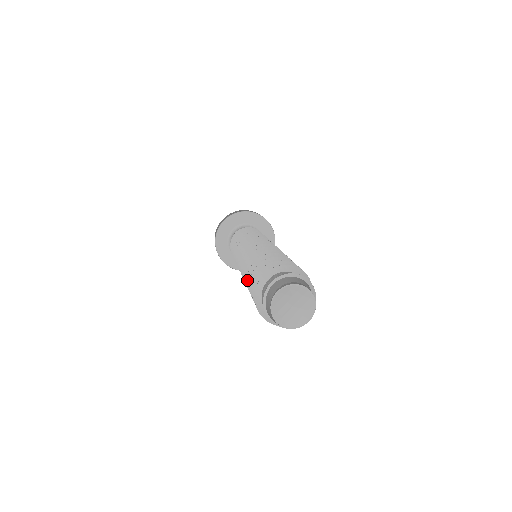
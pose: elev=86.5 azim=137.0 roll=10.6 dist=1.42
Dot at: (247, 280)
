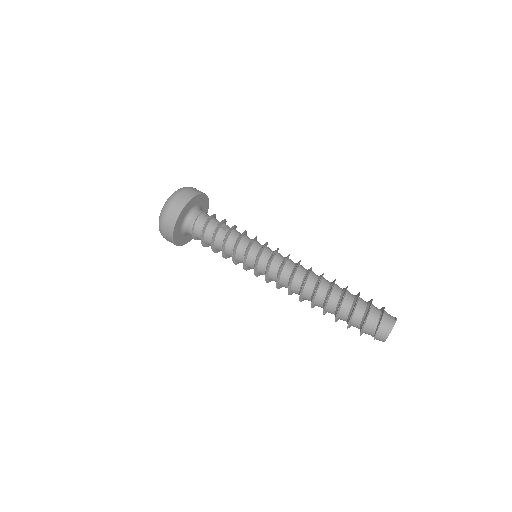
Dot at: occluded
